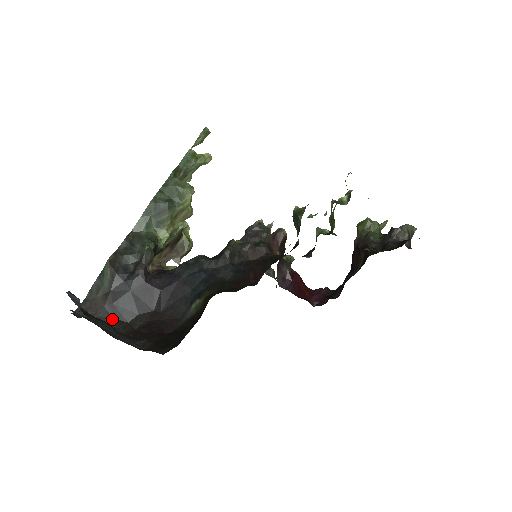
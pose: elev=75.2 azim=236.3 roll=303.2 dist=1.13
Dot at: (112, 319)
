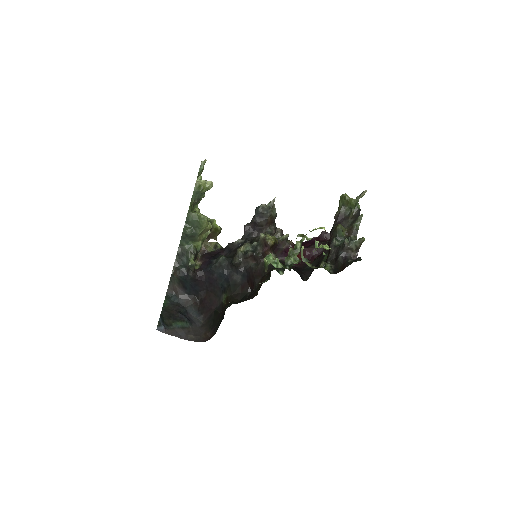
Dot at: (186, 295)
